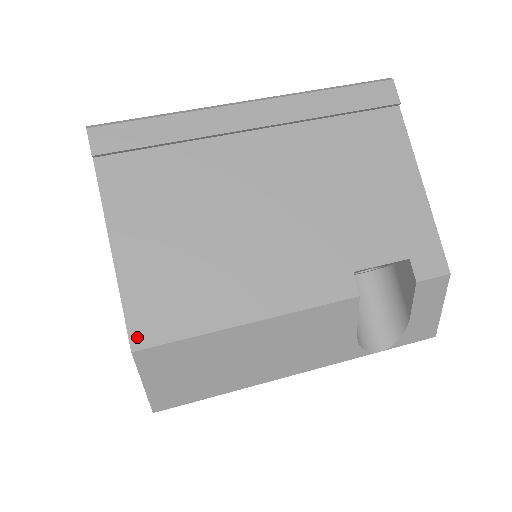
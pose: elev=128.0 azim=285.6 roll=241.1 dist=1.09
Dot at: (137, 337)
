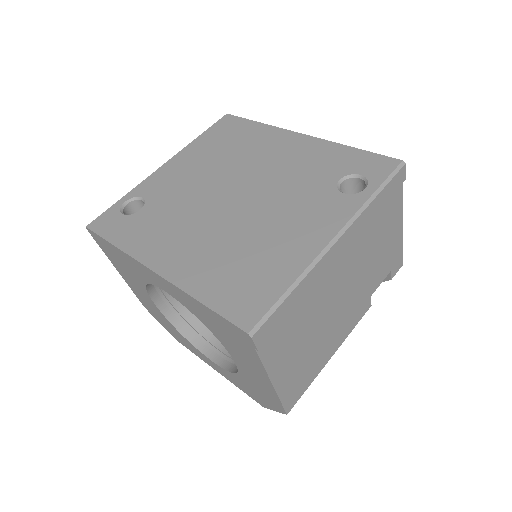
Dot at: (289, 407)
